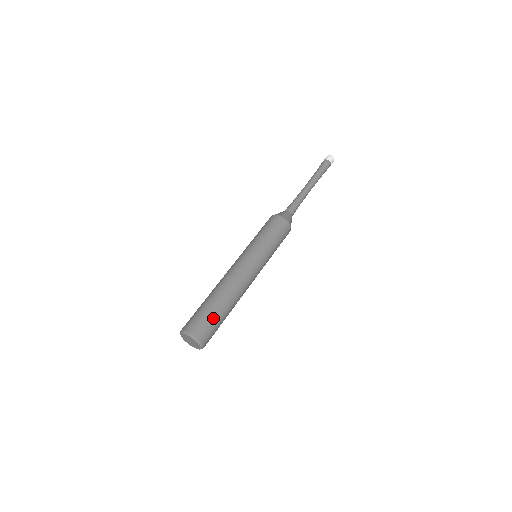
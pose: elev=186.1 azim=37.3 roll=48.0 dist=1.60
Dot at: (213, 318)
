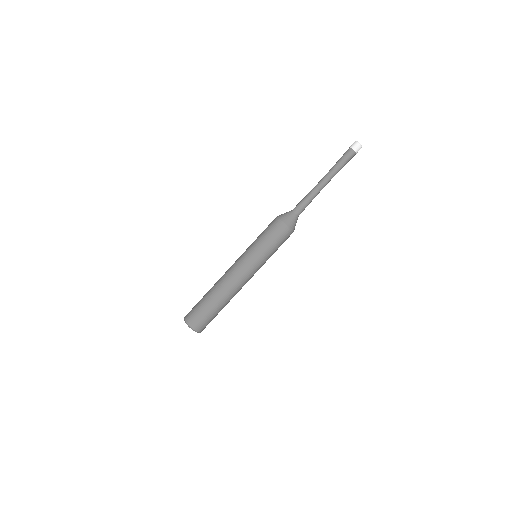
Dot at: (209, 315)
